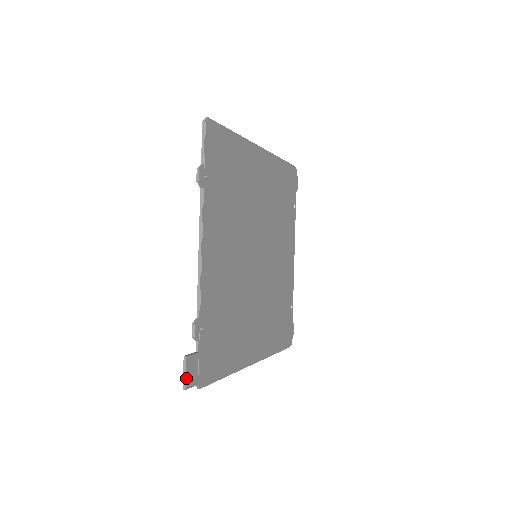
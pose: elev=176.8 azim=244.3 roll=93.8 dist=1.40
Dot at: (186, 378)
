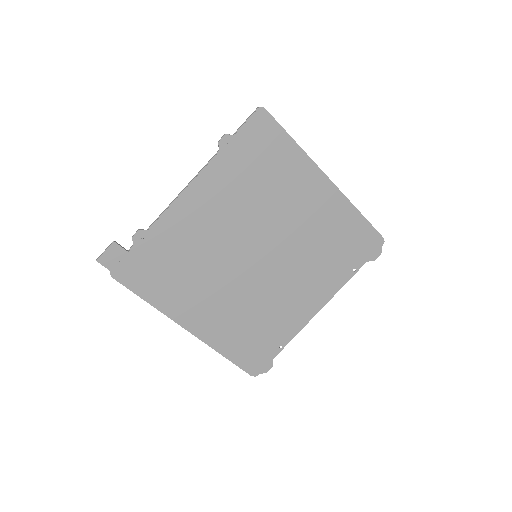
Dot at: (103, 254)
